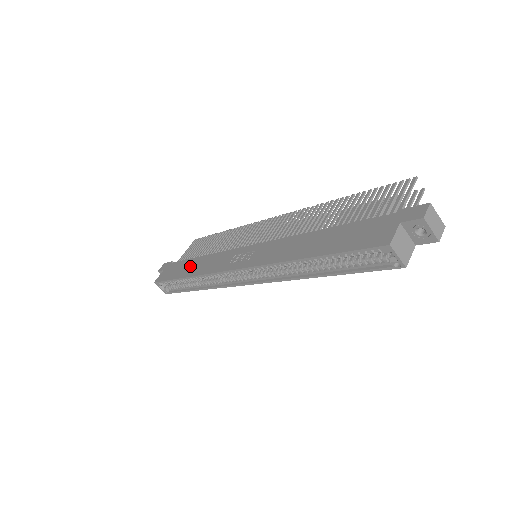
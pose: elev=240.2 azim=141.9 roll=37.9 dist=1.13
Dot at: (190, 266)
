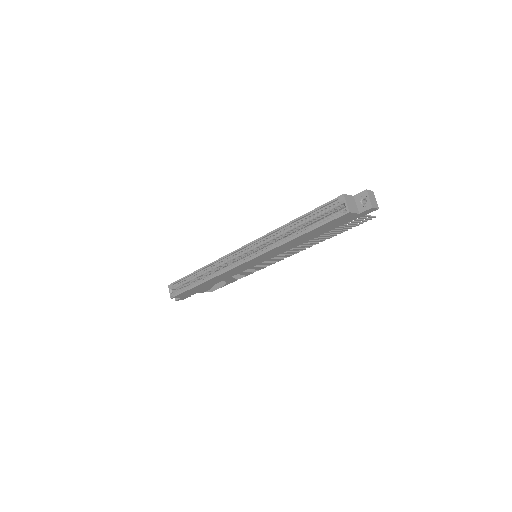
Dot at: occluded
